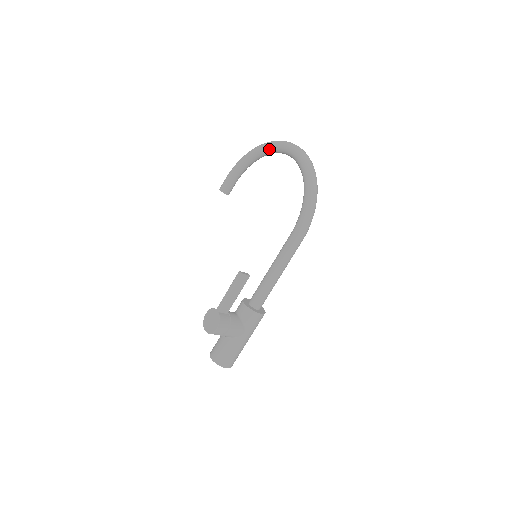
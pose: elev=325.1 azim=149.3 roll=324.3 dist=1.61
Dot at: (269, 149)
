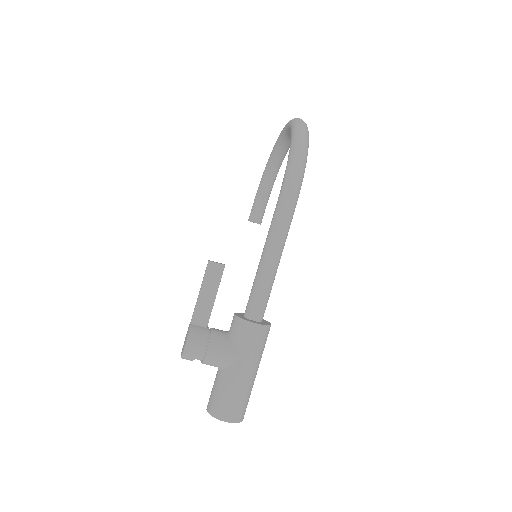
Dot at: (277, 146)
